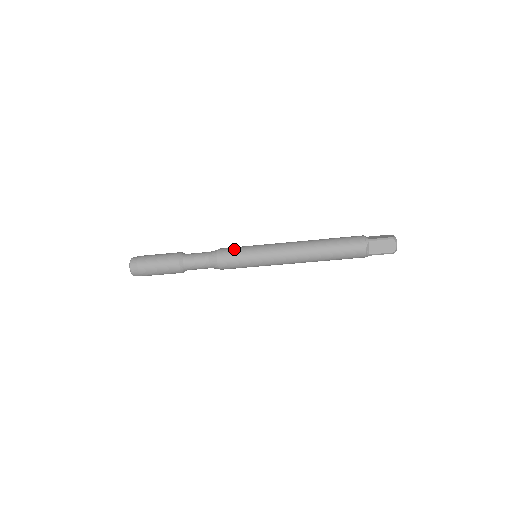
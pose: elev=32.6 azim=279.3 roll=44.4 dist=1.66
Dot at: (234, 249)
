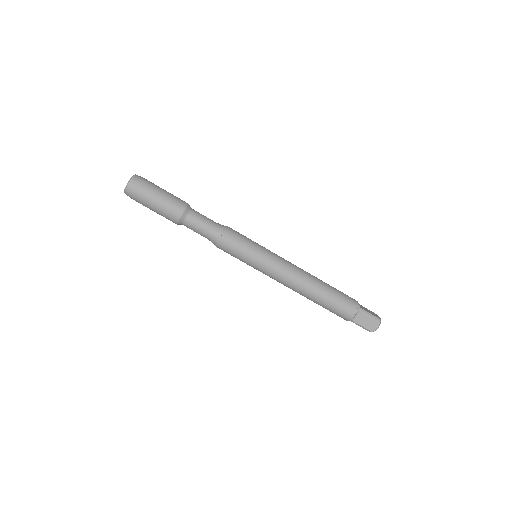
Dot at: (243, 237)
